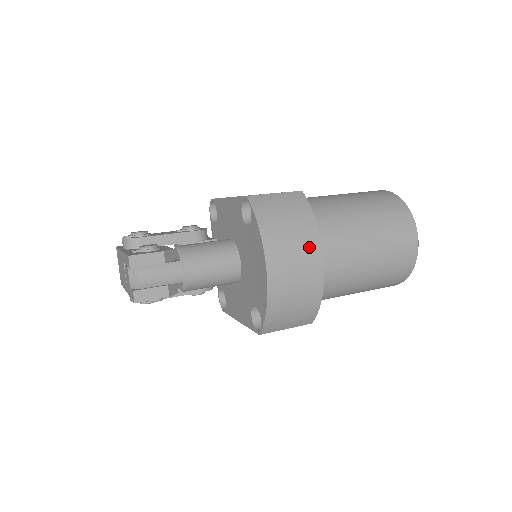
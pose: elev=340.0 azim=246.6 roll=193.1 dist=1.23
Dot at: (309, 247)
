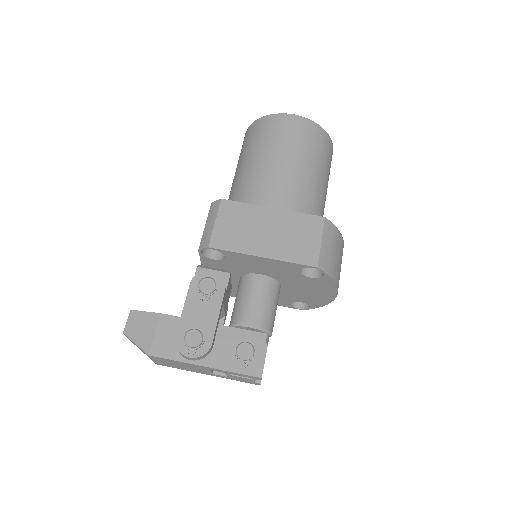
Dot at: (342, 255)
